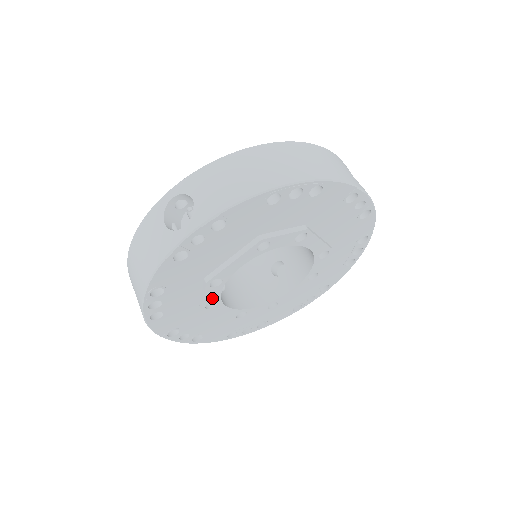
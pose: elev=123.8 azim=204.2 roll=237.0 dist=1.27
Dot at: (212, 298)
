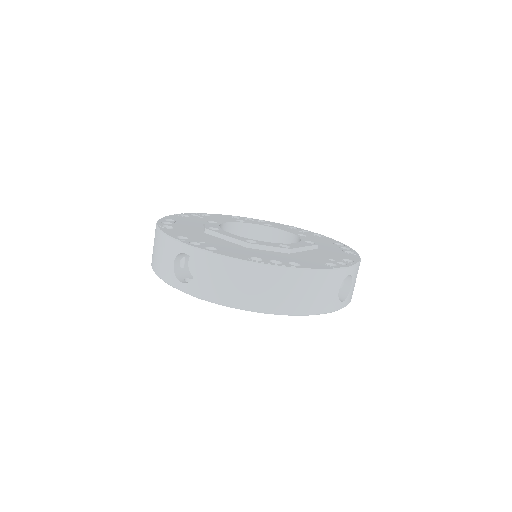
Dot at: occluded
